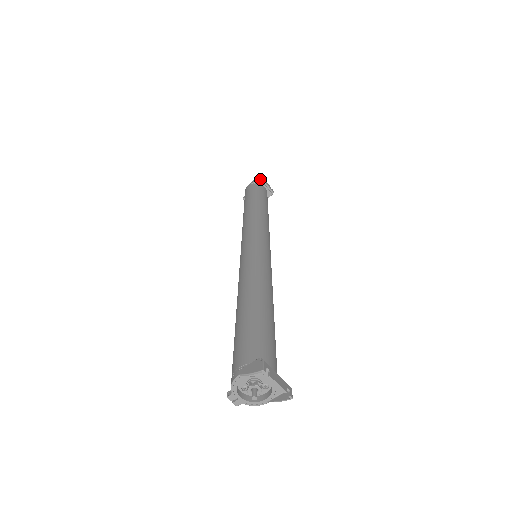
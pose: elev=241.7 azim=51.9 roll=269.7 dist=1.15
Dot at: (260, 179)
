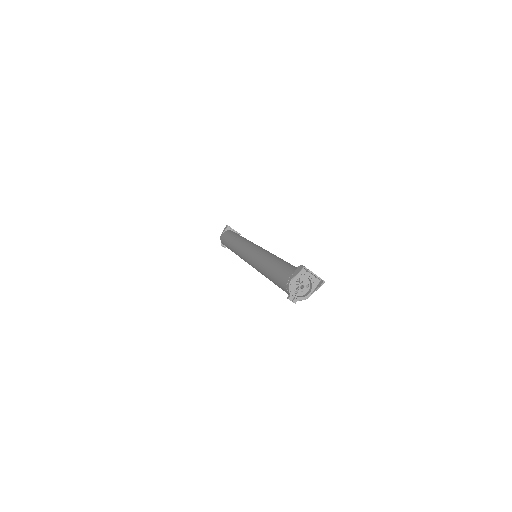
Dot at: (228, 227)
